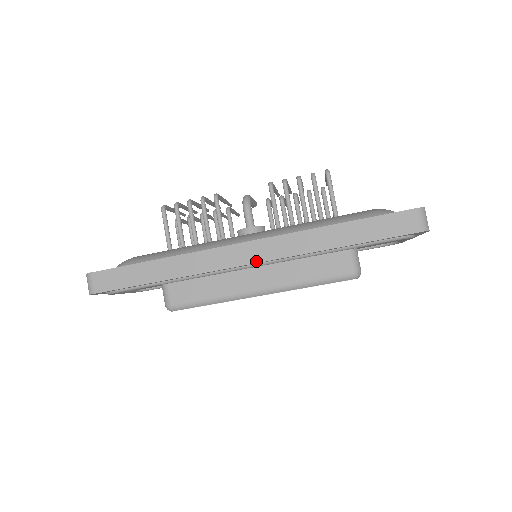
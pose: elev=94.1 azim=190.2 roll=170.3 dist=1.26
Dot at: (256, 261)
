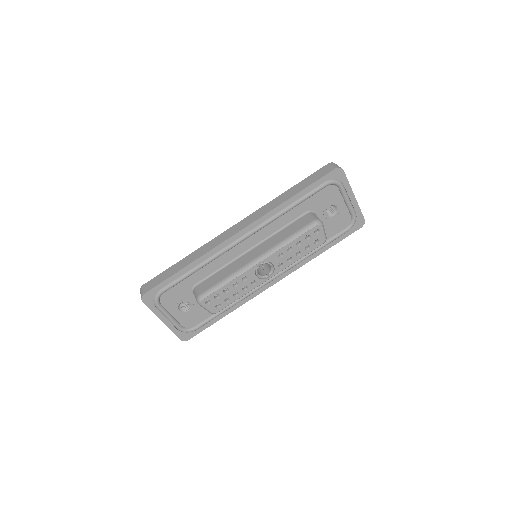
Dot at: (244, 227)
